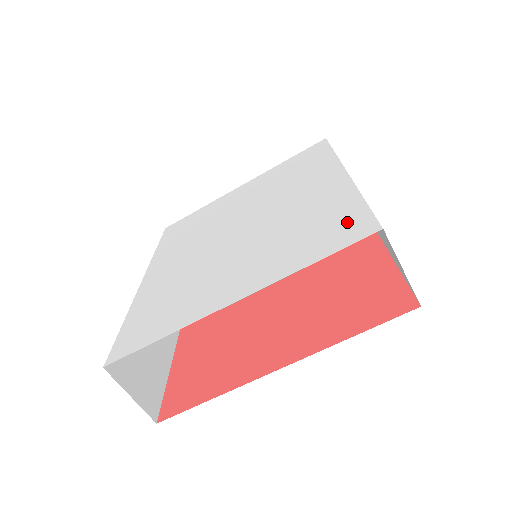
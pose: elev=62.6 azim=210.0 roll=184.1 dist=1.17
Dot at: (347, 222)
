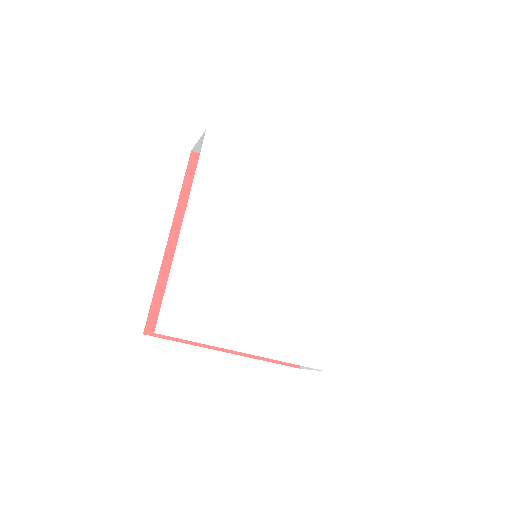
Dot at: (318, 343)
